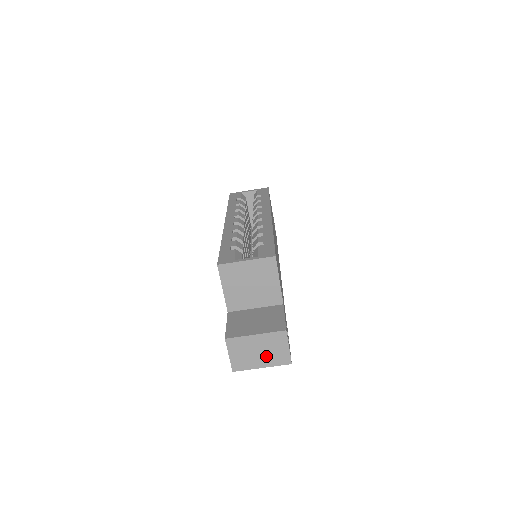
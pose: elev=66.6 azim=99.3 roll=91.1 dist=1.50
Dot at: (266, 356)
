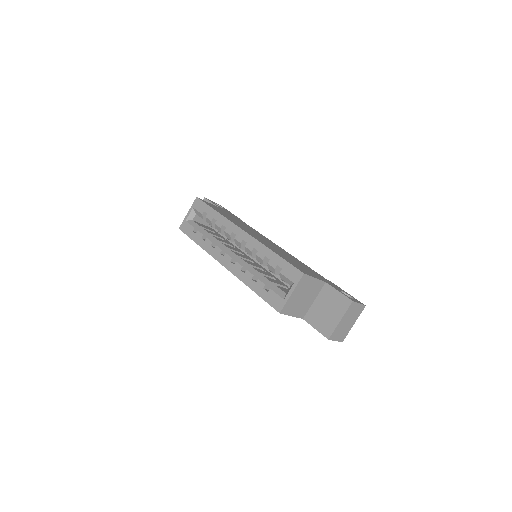
Dot at: (352, 319)
